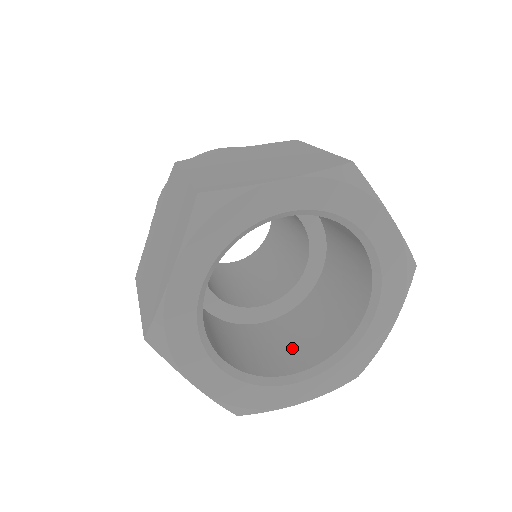
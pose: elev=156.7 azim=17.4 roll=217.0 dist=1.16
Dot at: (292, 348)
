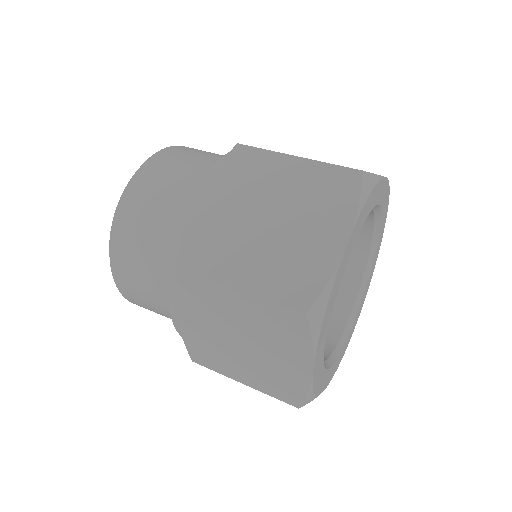
Dot at: occluded
